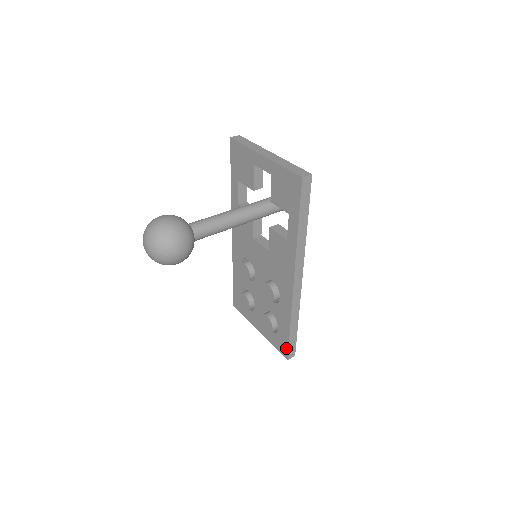
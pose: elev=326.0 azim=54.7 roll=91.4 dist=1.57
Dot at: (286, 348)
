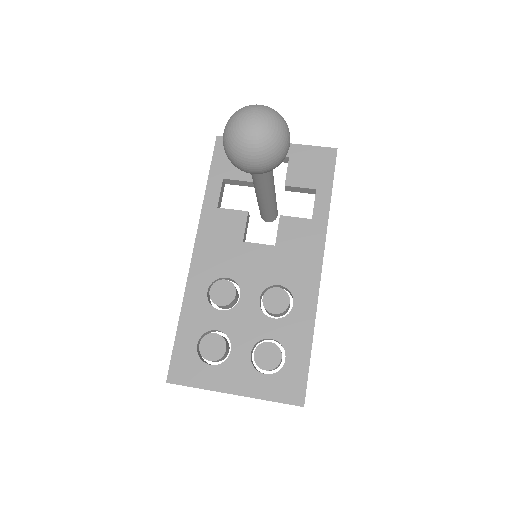
Dot at: (302, 384)
